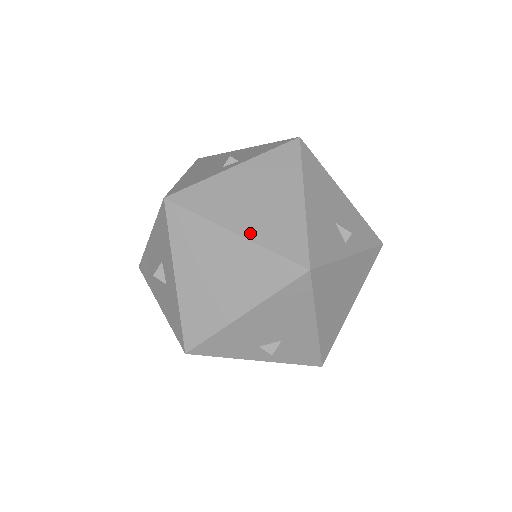
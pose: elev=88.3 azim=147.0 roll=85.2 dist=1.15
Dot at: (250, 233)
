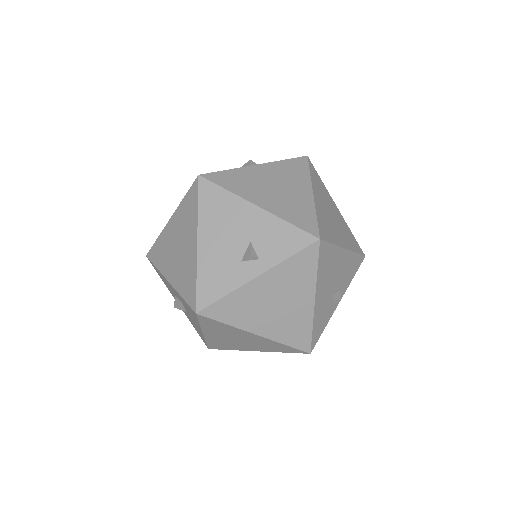
Dot at: occluded
